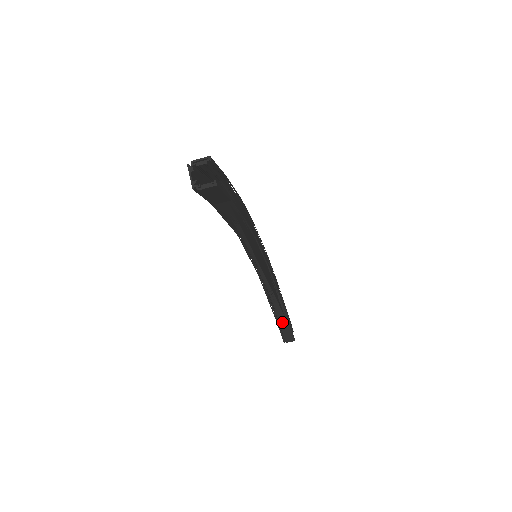
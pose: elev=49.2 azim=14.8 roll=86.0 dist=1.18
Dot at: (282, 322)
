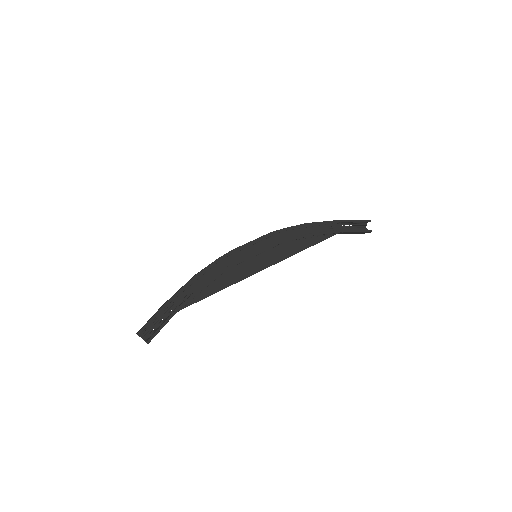
Dot at: (344, 233)
